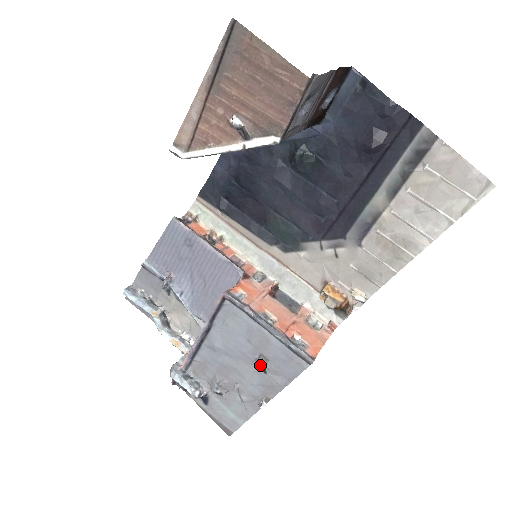
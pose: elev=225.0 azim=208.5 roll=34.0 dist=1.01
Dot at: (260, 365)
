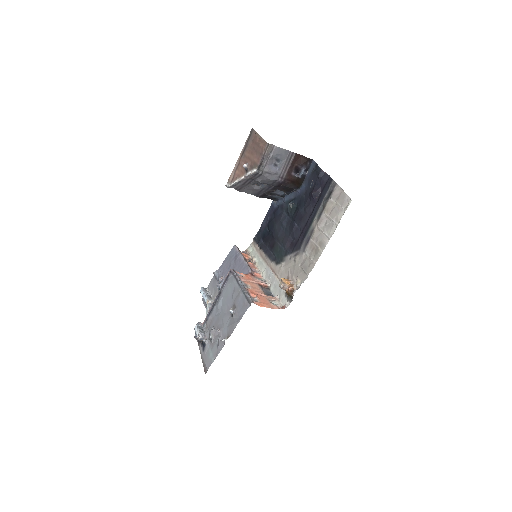
Dot at: (231, 309)
